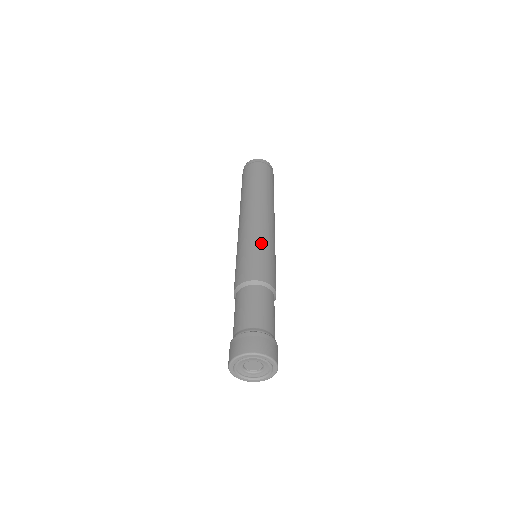
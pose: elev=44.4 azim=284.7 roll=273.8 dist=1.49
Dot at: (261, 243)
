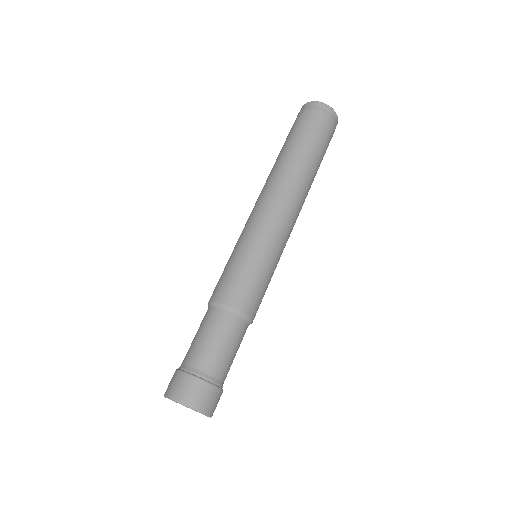
Dot at: (253, 249)
